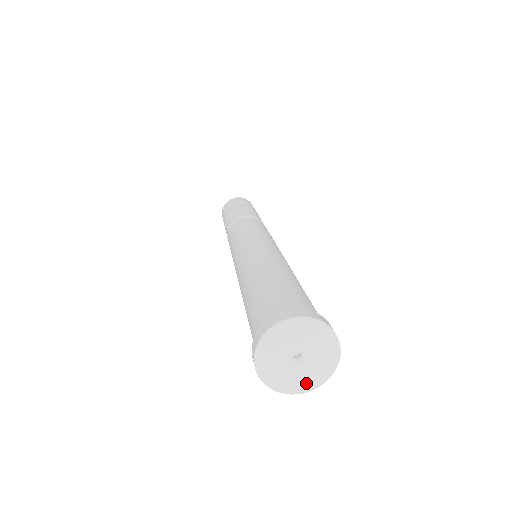
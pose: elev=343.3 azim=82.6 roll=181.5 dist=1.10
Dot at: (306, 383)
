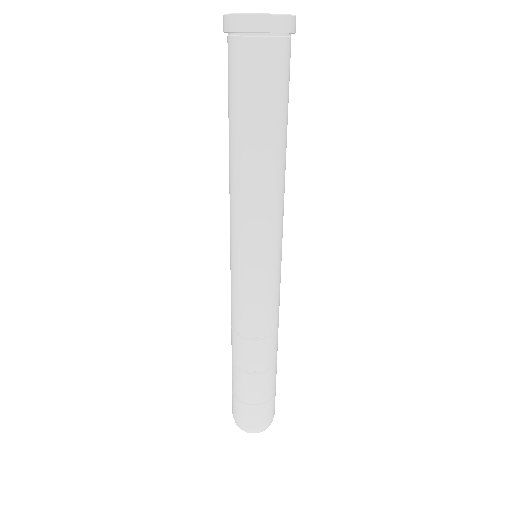
Dot at: (269, 14)
